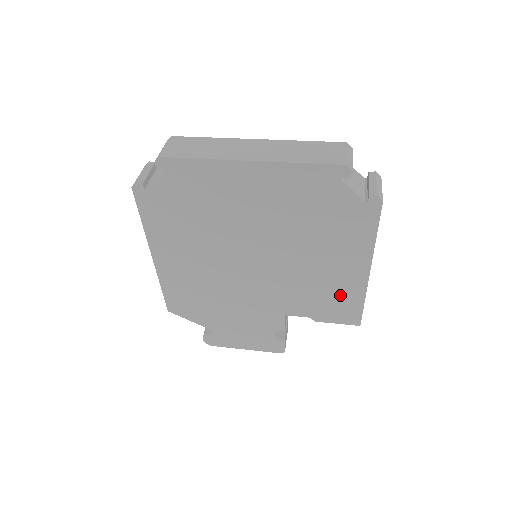
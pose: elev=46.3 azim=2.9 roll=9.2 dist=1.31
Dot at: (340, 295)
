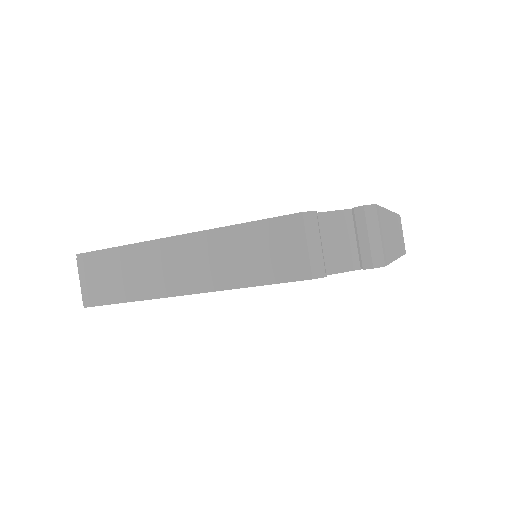
Dot at: occluded
